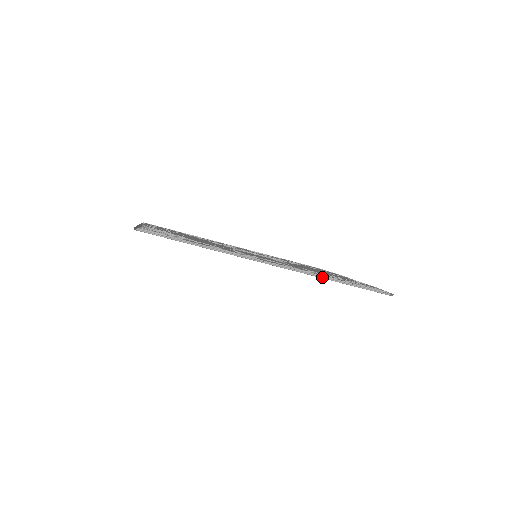
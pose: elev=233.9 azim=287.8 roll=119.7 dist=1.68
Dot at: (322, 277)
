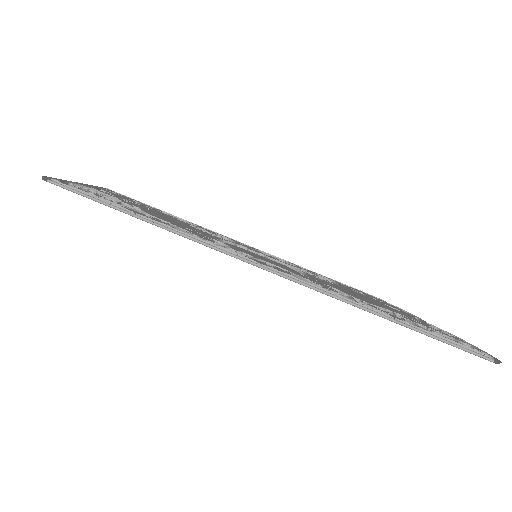
Dot at: (359, 306)
